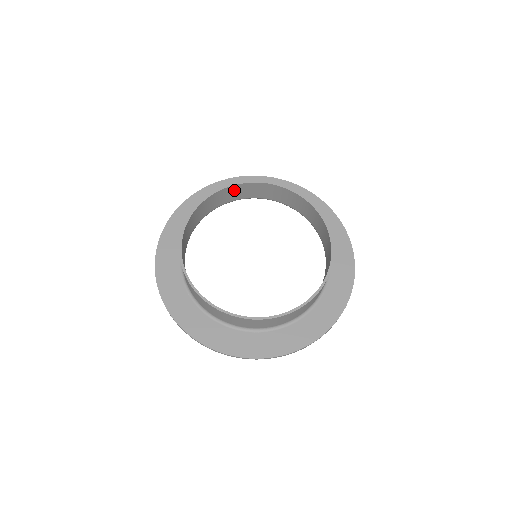
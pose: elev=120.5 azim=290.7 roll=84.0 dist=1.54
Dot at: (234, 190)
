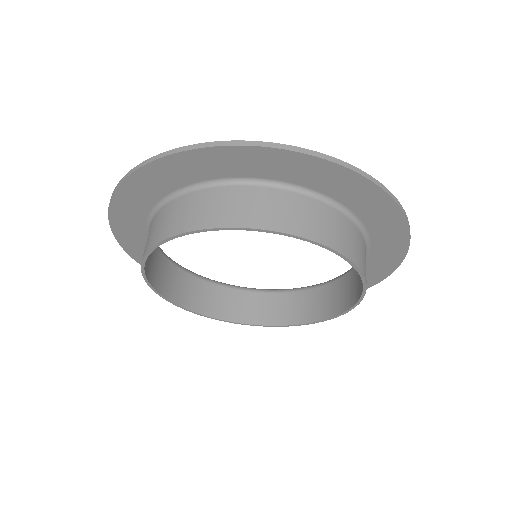
Dot at: (276, 218)
